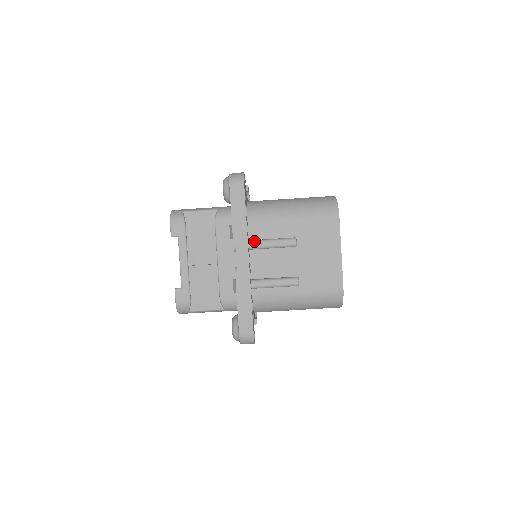
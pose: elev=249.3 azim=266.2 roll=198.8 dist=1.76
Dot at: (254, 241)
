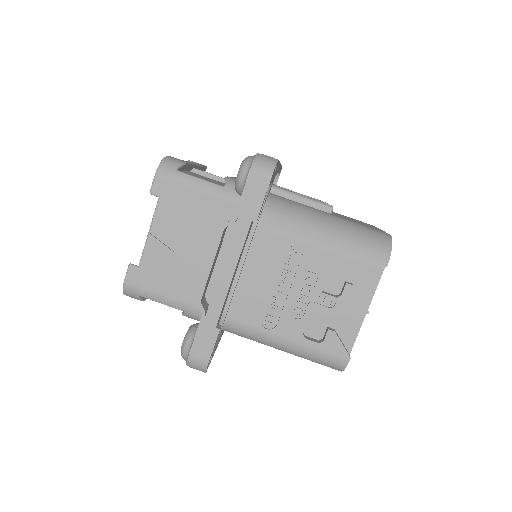
Dot at: occluded
